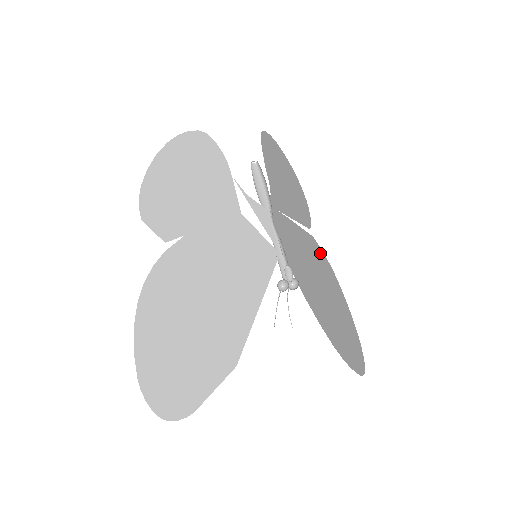
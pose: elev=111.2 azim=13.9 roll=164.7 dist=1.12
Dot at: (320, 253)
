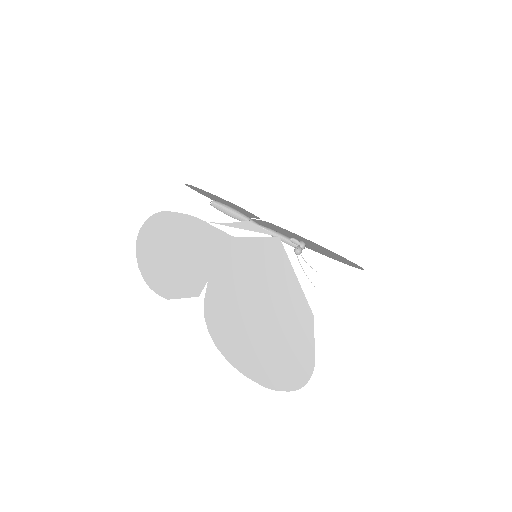
Dot at: (278, 227)
